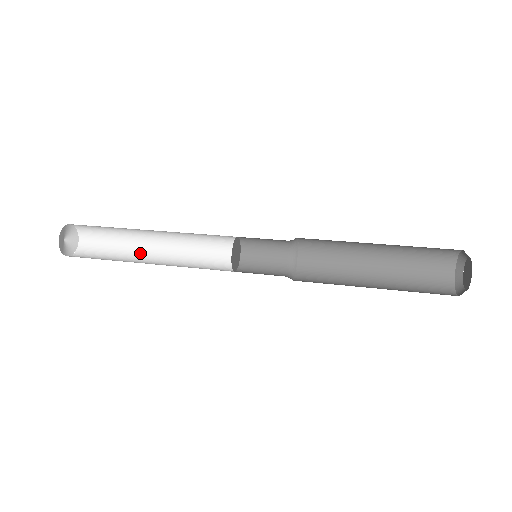
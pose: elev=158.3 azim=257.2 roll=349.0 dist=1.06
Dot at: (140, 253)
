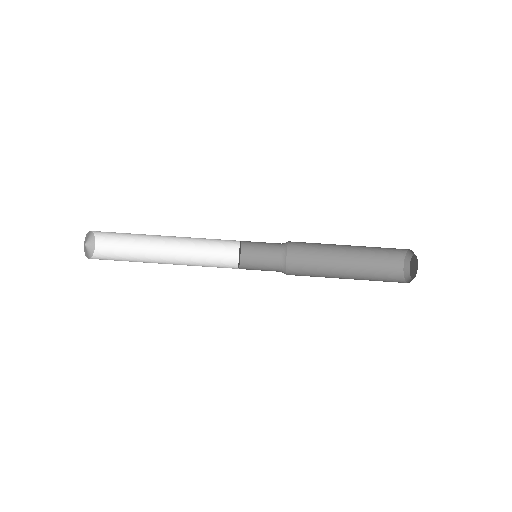
Dot at: (154, 243)
